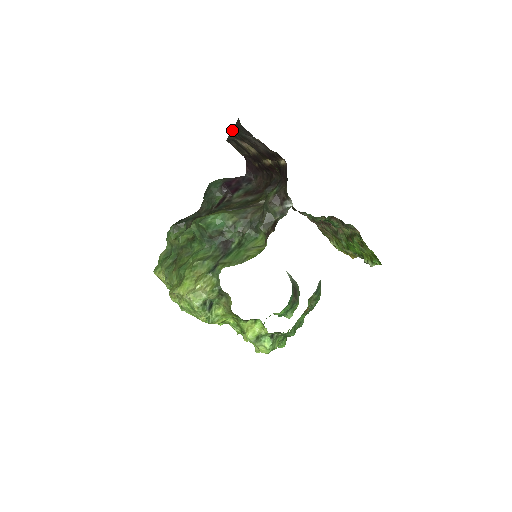
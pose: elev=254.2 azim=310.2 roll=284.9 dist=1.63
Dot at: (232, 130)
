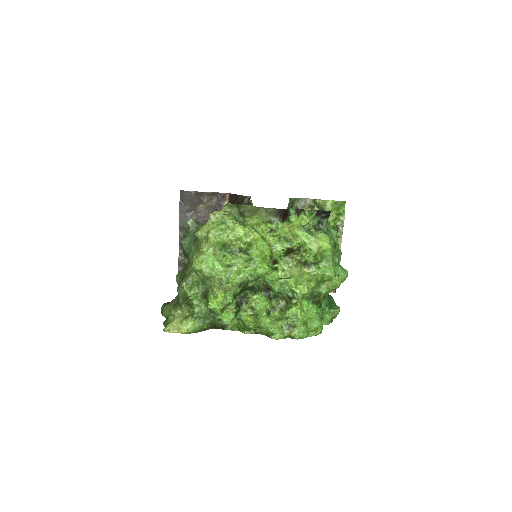
Dot at: (179, 232)
